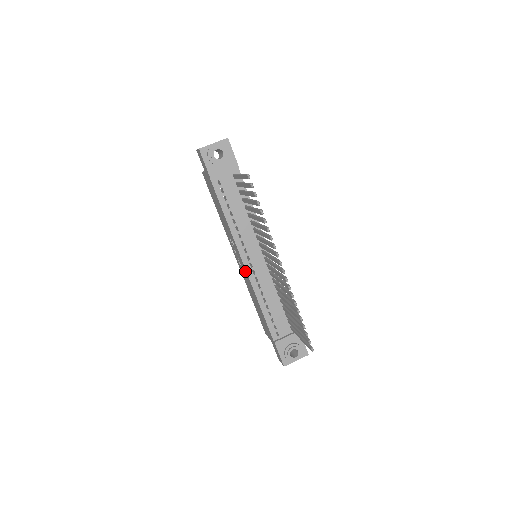
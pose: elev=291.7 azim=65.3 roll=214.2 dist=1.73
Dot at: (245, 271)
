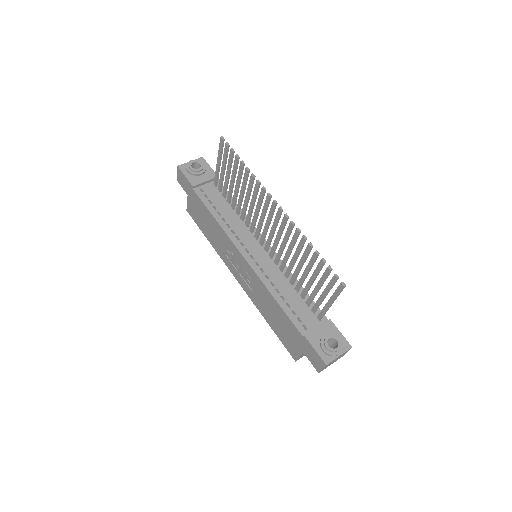
Dot at: (247, 268)
